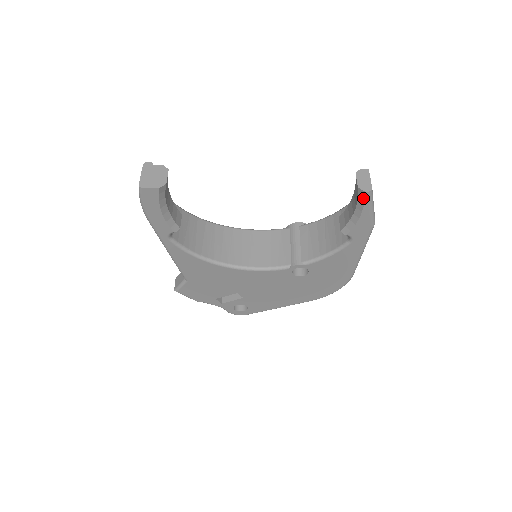
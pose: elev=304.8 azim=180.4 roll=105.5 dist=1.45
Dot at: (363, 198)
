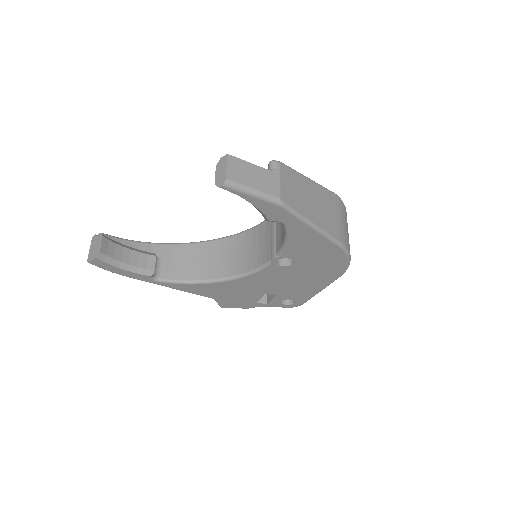
Dot at: (229, 191)
